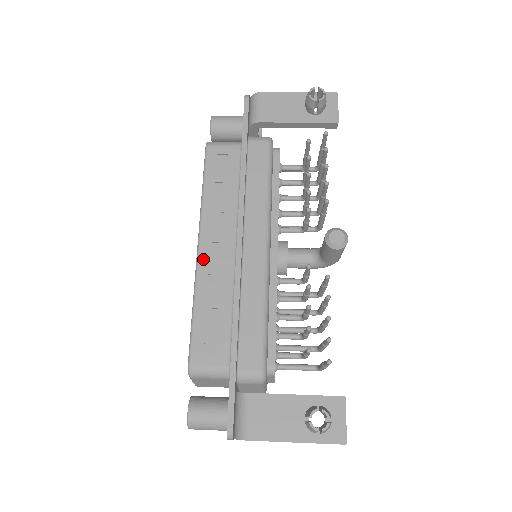
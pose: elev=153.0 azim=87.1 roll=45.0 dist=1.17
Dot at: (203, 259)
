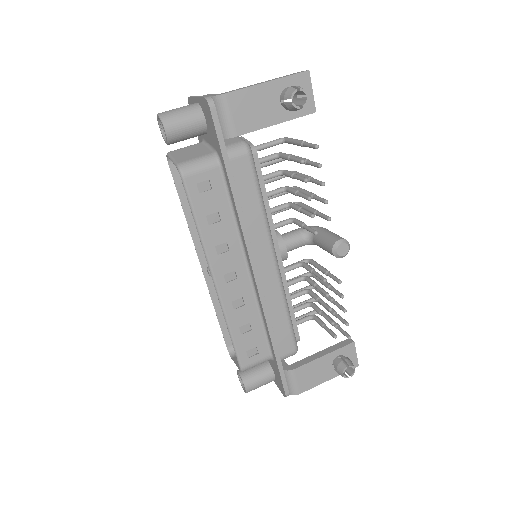
Dot at: (223, 291)
